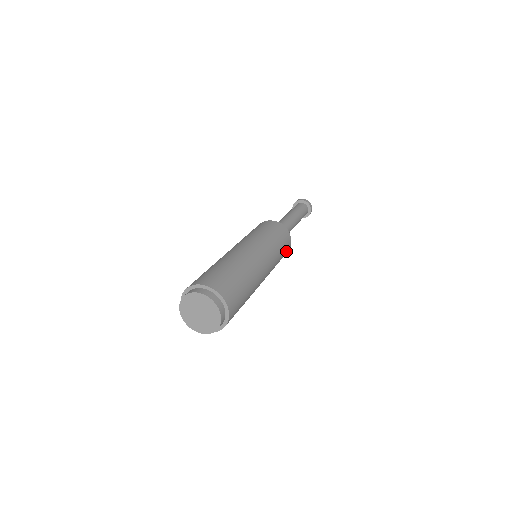
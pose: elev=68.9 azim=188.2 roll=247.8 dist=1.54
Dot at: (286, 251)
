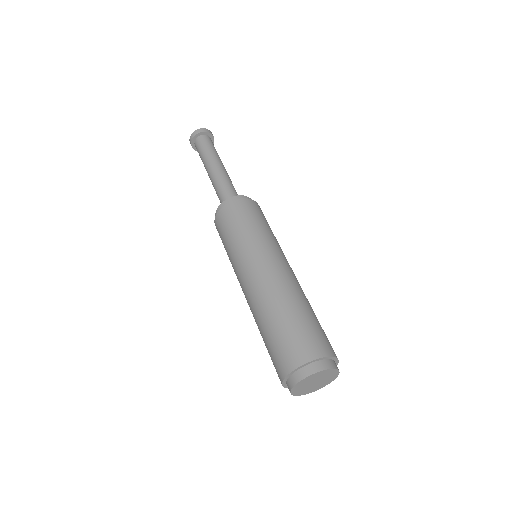
Dot at: occluded
